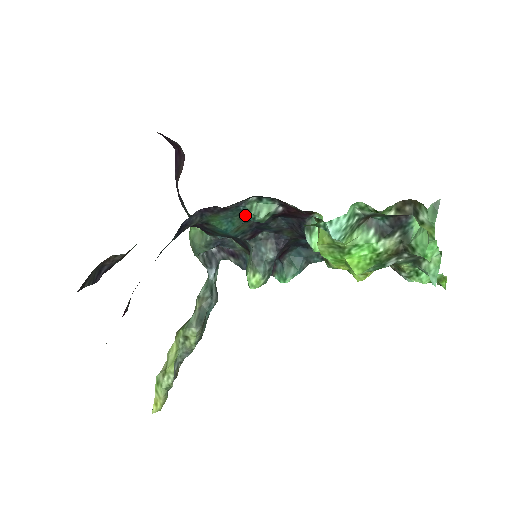
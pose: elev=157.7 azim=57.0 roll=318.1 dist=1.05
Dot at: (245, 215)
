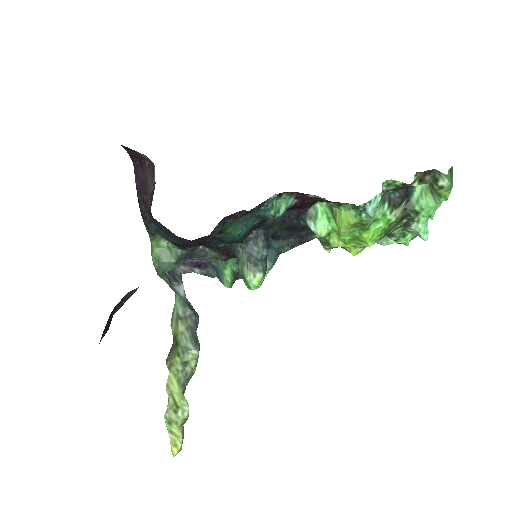
Dot at: (265, 214)
